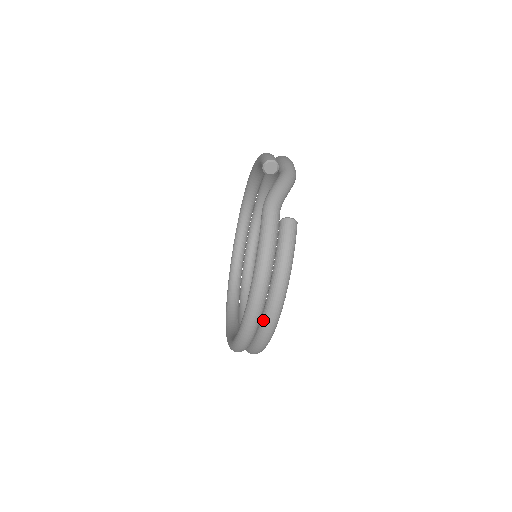
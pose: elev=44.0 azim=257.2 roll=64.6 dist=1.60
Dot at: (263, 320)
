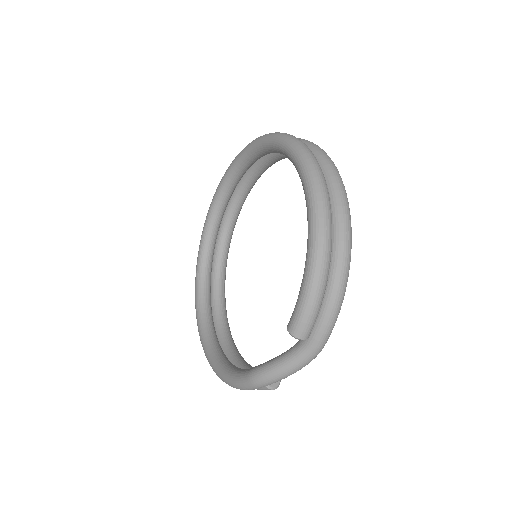
Dot at: occluded
